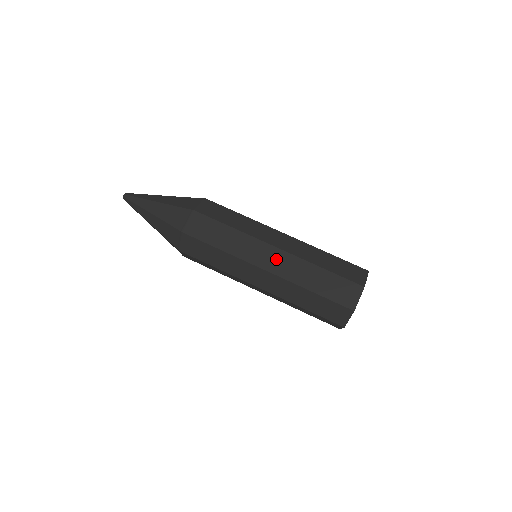
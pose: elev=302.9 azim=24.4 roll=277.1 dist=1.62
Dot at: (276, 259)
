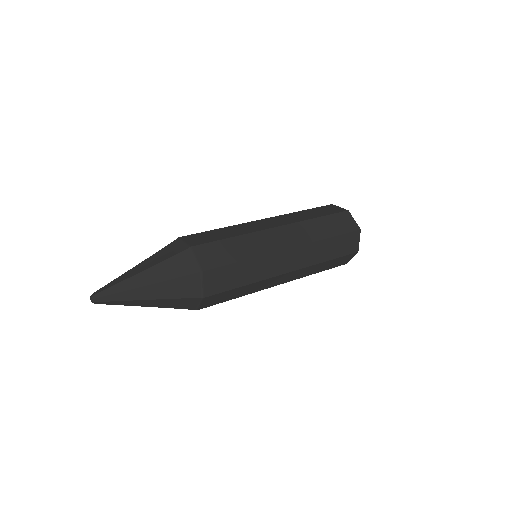
Dot at: (287, 235)
